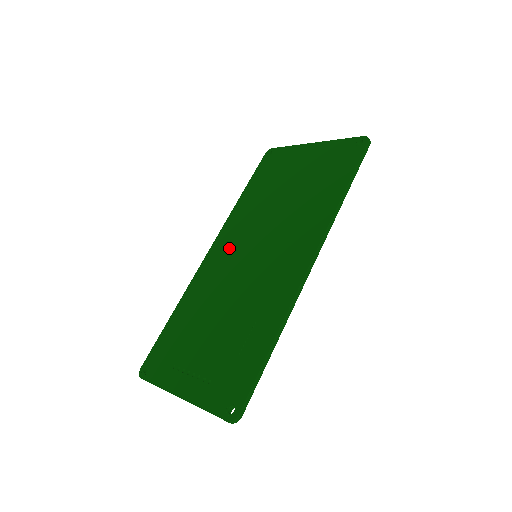
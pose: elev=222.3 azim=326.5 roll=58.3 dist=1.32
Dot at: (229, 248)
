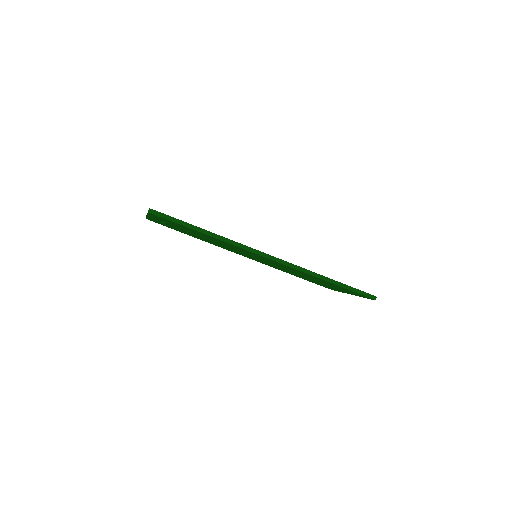
Dot at: occluded
